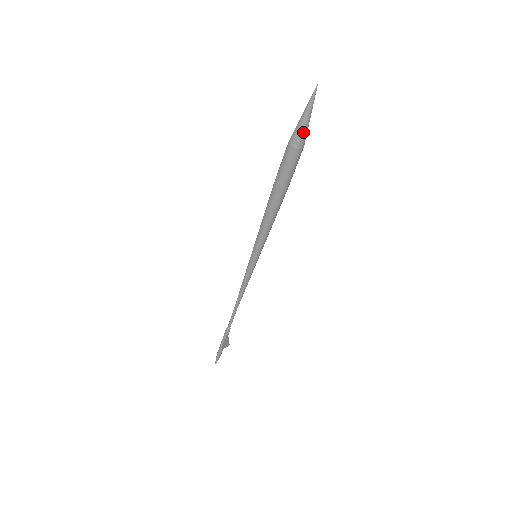
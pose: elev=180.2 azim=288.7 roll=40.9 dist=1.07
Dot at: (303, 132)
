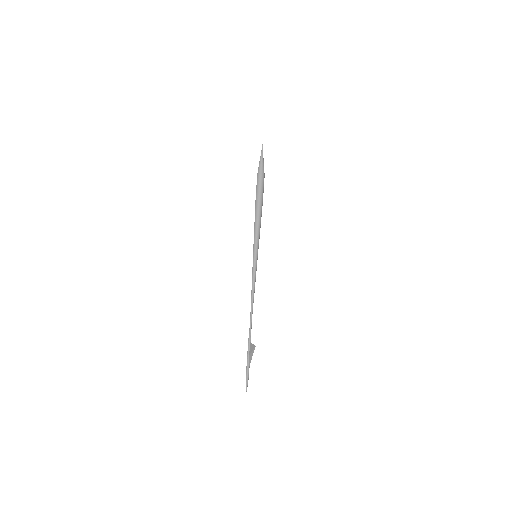
Dot at: (263, 167)
